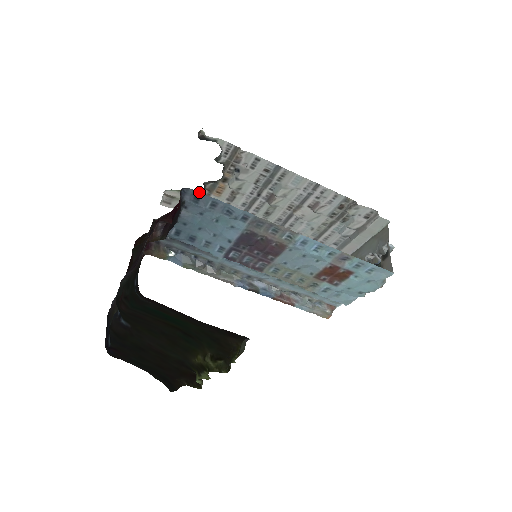
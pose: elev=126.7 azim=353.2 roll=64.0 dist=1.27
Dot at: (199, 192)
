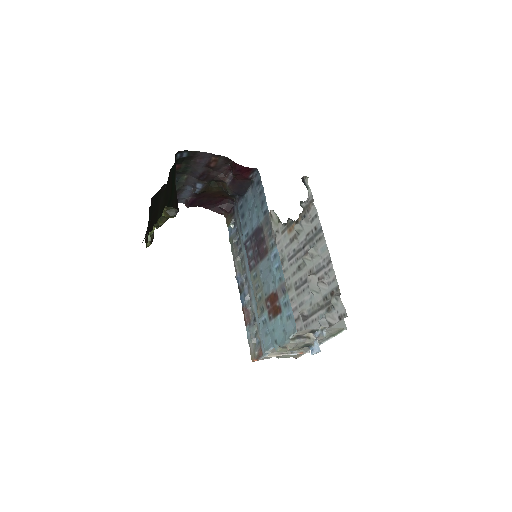
Dot at: occluded
